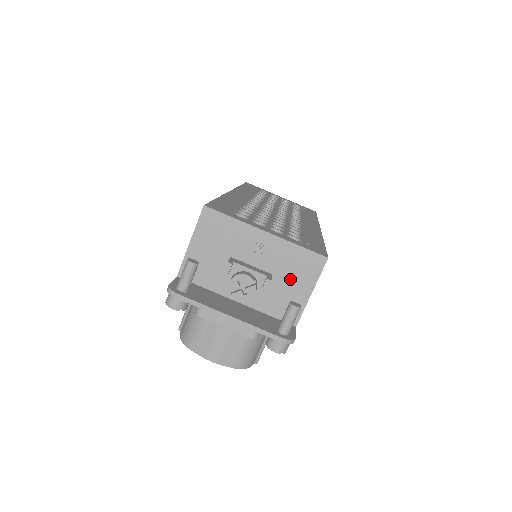
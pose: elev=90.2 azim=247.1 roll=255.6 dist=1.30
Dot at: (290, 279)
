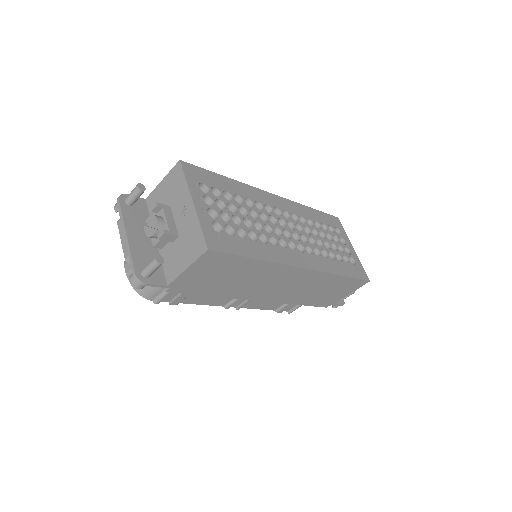
Dot at: (184, 247)
